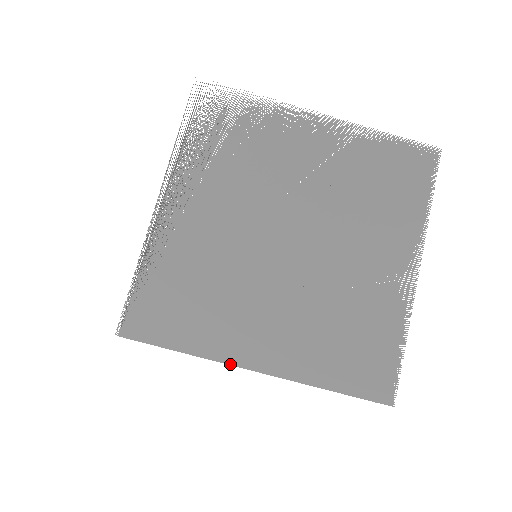
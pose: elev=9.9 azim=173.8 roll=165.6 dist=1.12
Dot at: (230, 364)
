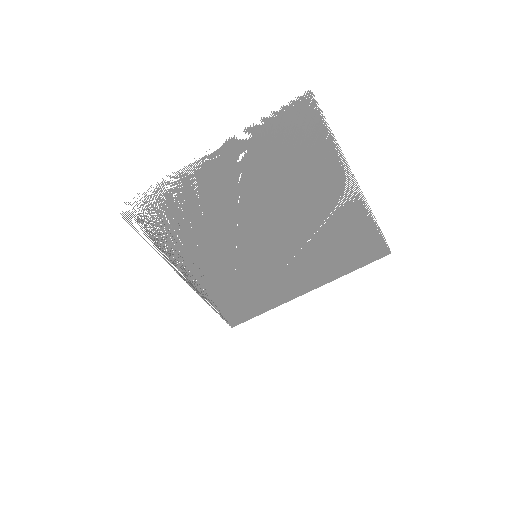
Dot at: occluded
